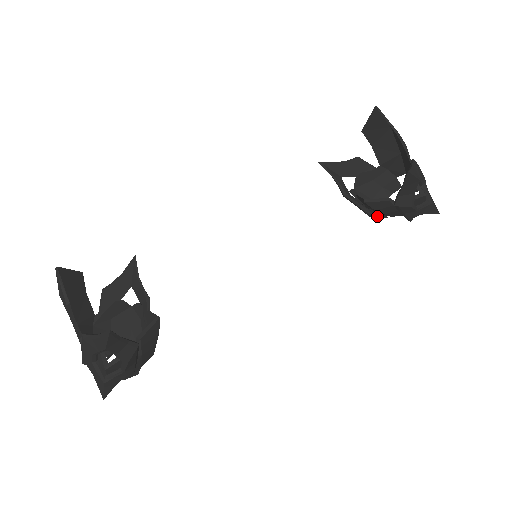
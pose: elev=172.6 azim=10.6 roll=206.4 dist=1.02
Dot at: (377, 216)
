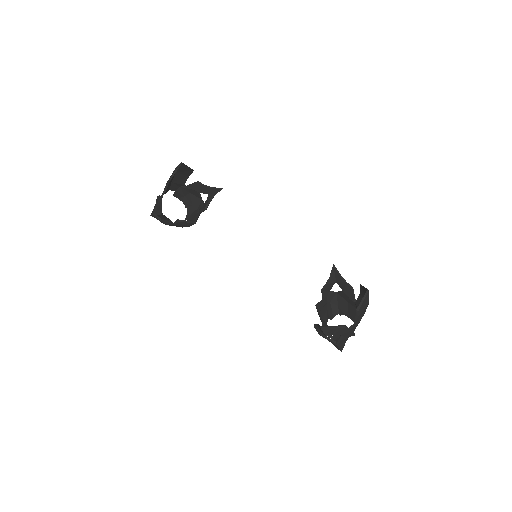
Dot at: occluded
